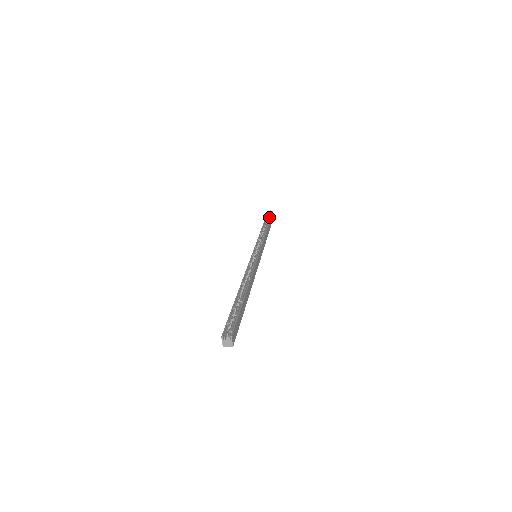
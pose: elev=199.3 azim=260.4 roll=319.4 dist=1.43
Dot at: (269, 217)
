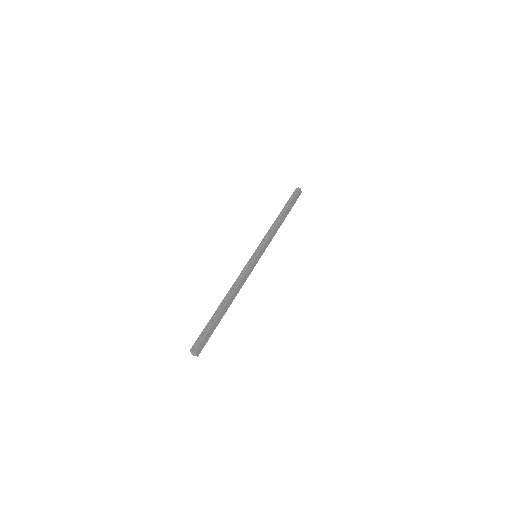
Dot at: (292, 199)
